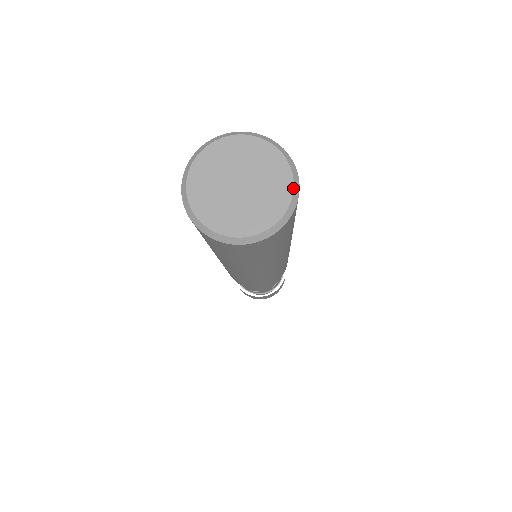
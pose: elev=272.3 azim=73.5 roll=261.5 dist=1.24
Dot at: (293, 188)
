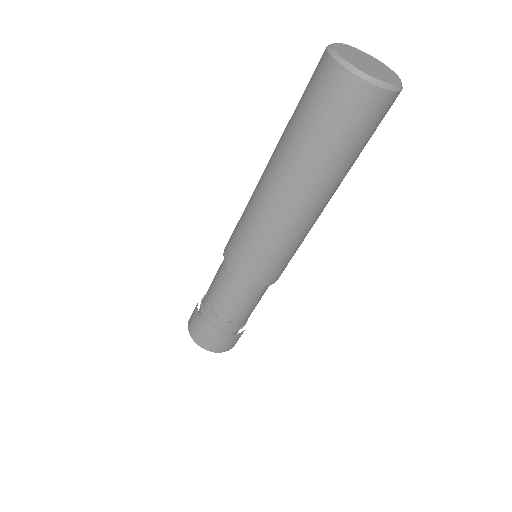
Dot at: (399, 84)
